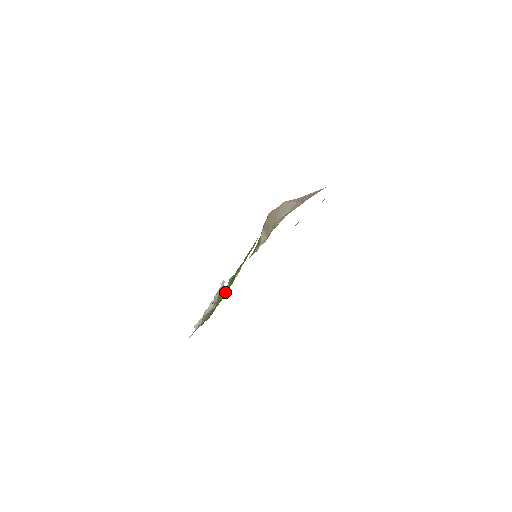
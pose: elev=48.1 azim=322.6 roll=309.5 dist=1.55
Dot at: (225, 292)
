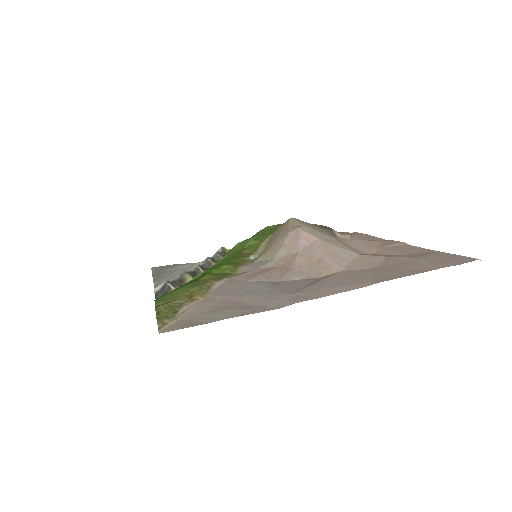
Dot at: (190, 279)
